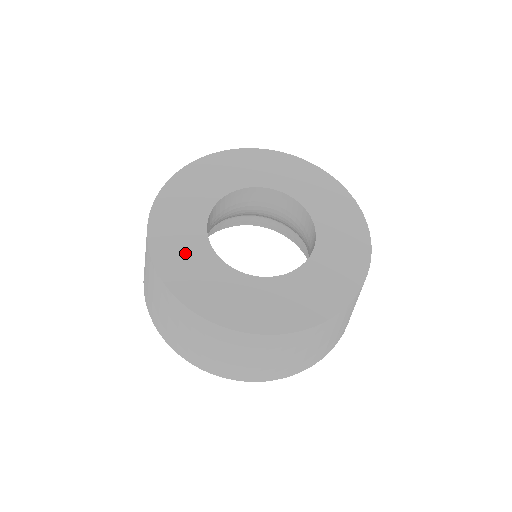
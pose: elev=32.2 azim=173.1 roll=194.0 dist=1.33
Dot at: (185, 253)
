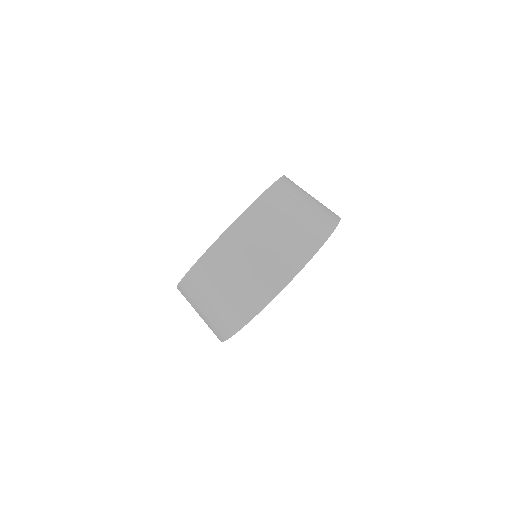
Dot at: occluded
